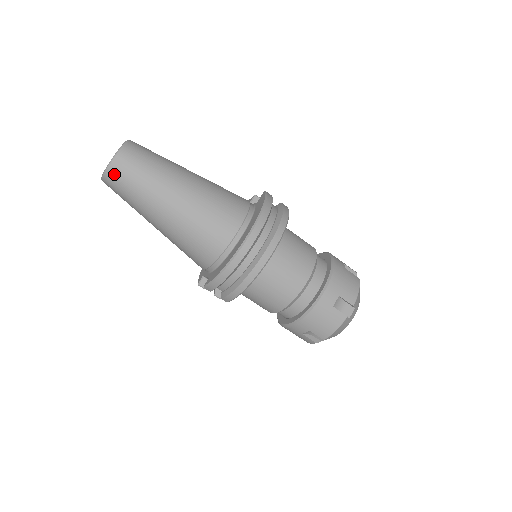
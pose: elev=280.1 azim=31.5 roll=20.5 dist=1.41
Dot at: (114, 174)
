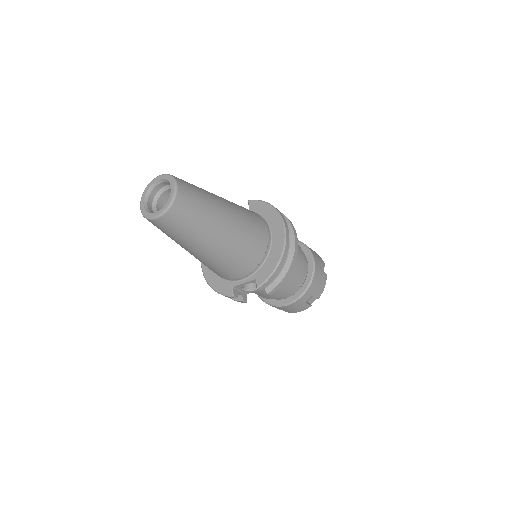
Dot at: (180, 205)
